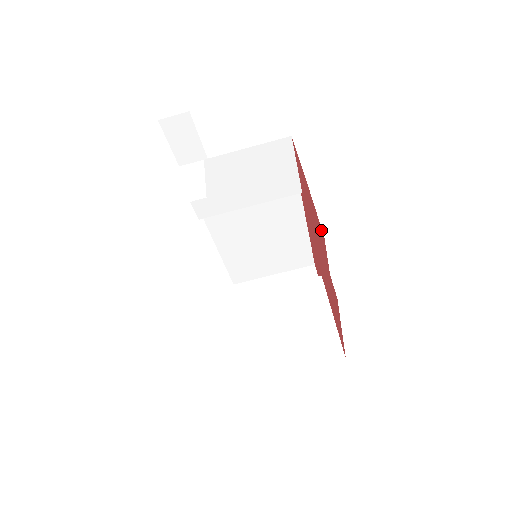
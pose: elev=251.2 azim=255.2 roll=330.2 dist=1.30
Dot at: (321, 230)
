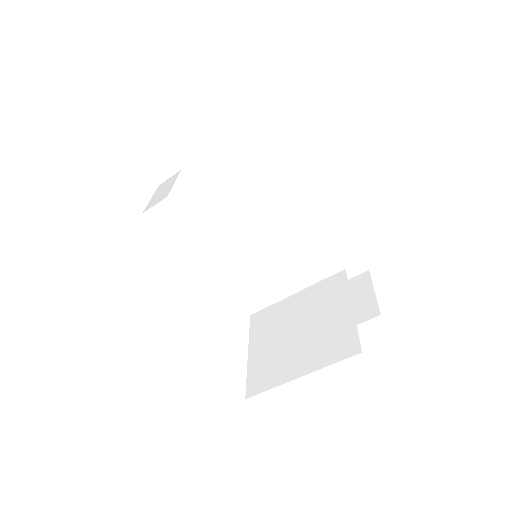
Dot at: occluded
